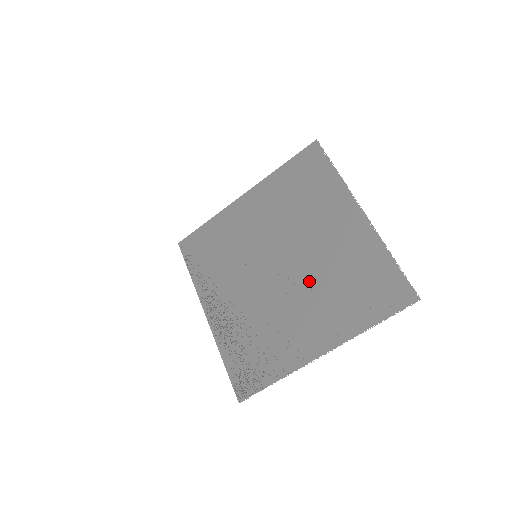
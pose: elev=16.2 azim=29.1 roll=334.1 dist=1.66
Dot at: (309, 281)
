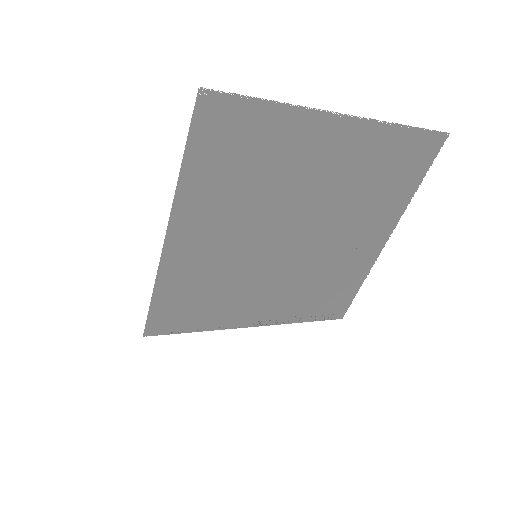
Dot at: (335, 217)
